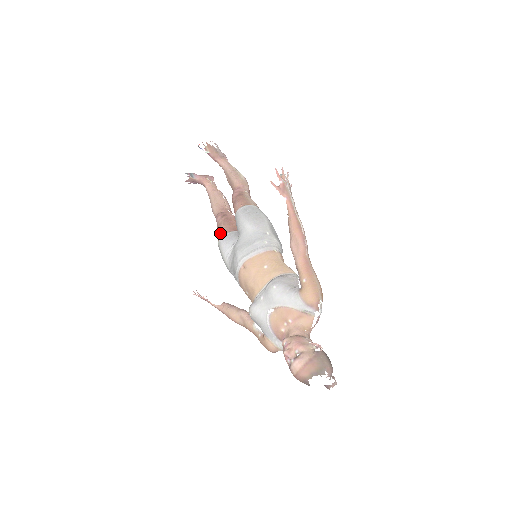
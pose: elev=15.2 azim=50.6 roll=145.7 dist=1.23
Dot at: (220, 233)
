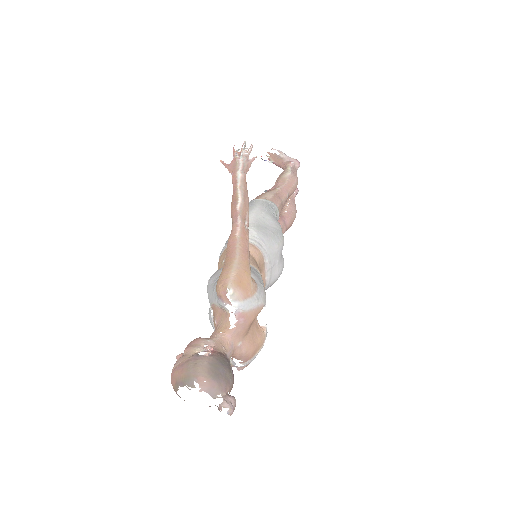
Dot at: occluded
